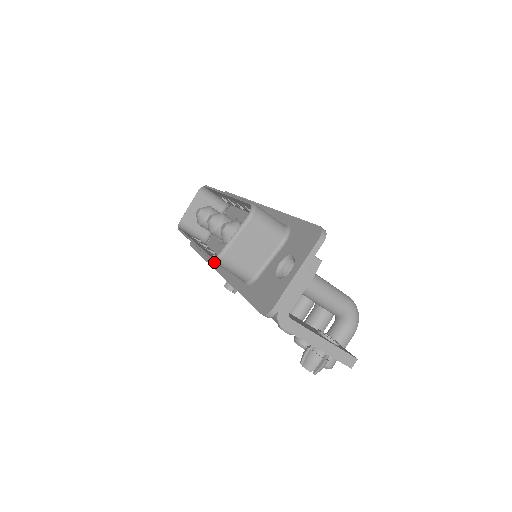
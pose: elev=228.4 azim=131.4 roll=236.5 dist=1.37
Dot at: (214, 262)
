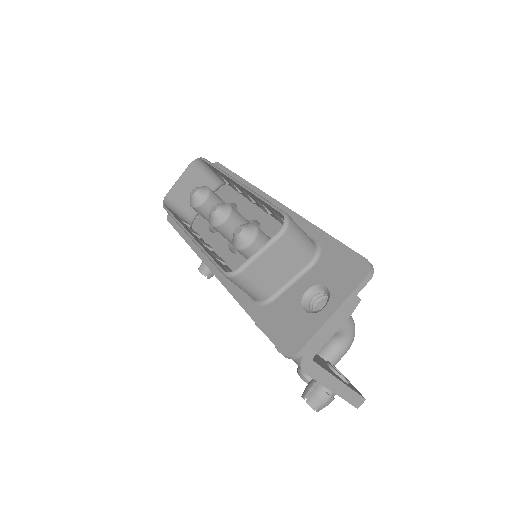
Dot at: (226, 277)
